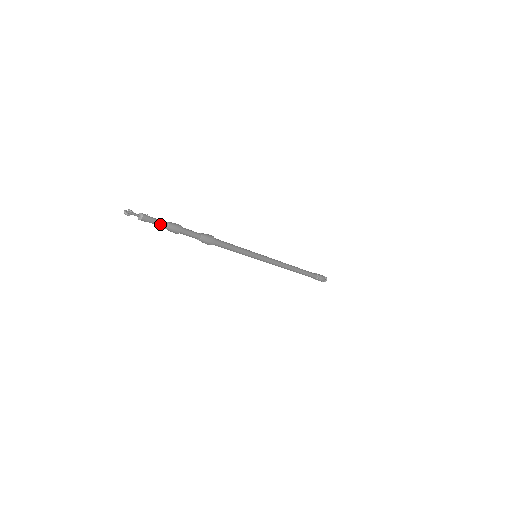
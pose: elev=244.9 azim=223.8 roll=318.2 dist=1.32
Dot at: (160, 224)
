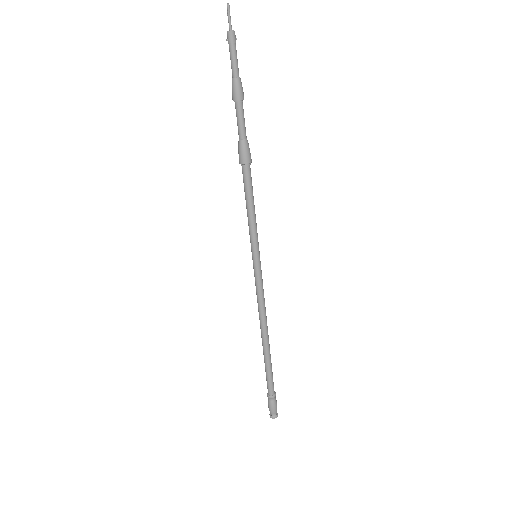
Dot at: (235, 65)
